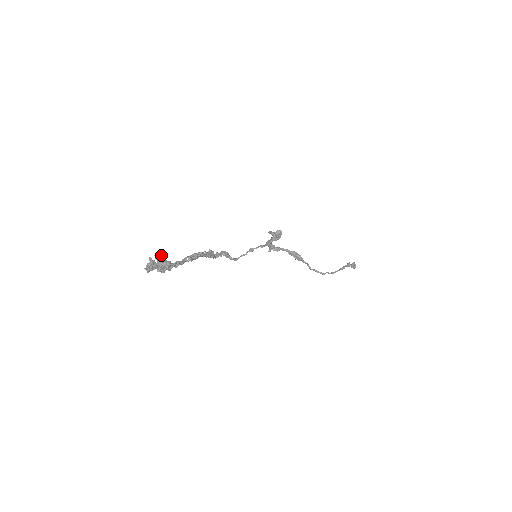
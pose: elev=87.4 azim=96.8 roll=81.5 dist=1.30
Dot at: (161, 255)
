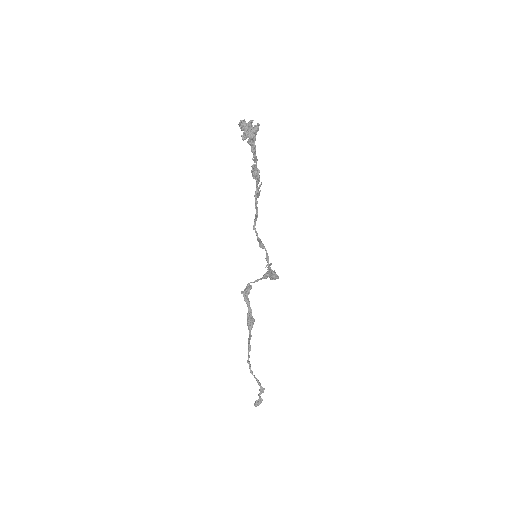
Dot at: occluded
